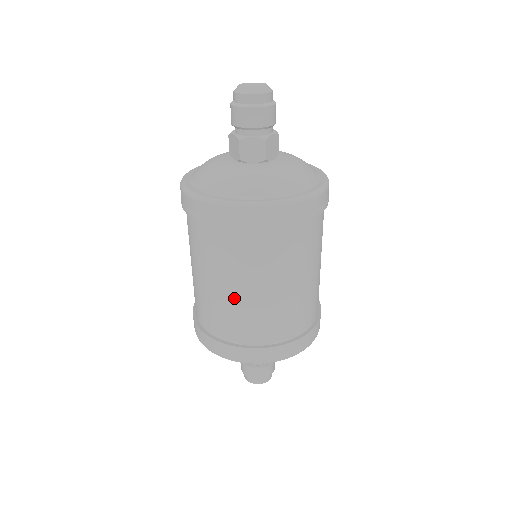
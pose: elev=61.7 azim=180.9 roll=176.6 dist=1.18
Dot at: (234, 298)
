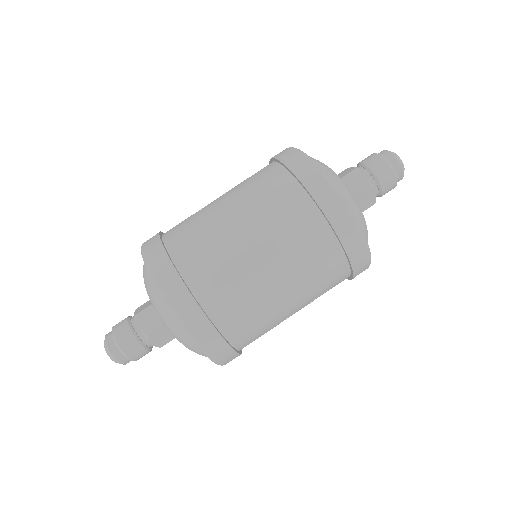
Dot at: (270, 293)
